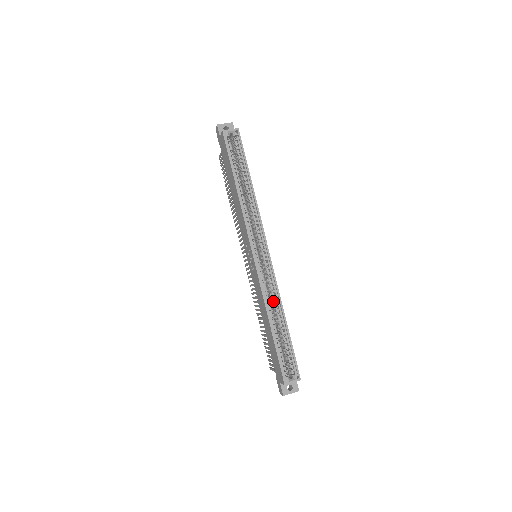
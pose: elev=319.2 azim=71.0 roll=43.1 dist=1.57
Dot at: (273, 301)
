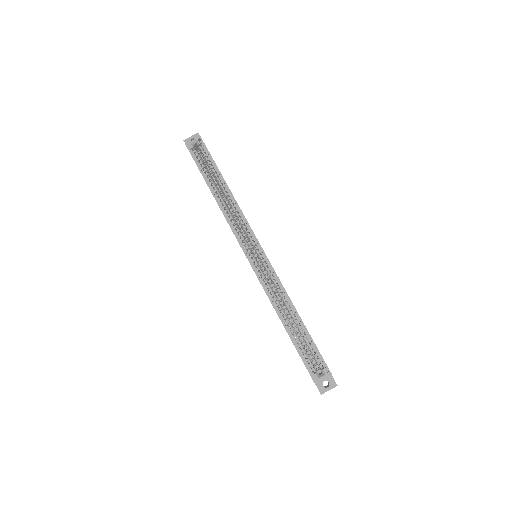
Dot at: occluded
